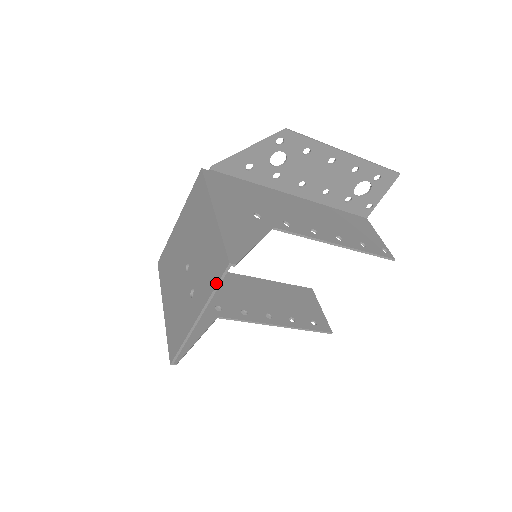
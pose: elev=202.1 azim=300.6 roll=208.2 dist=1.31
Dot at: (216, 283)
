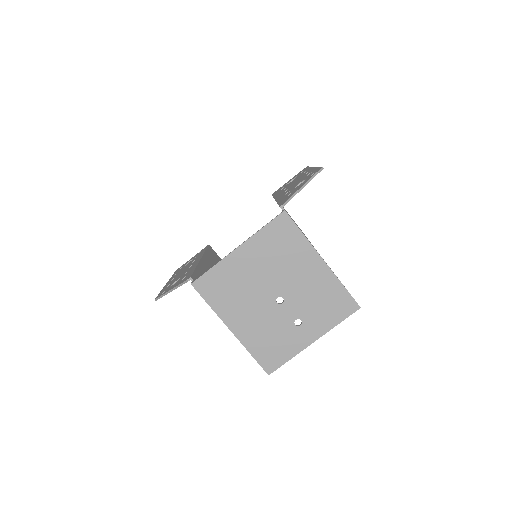
Dot at: (343, 319)
